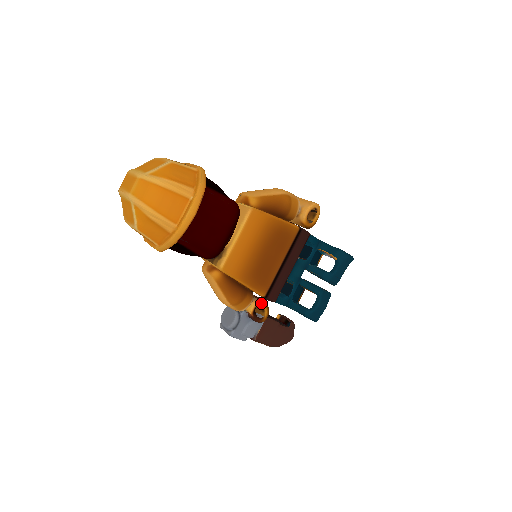
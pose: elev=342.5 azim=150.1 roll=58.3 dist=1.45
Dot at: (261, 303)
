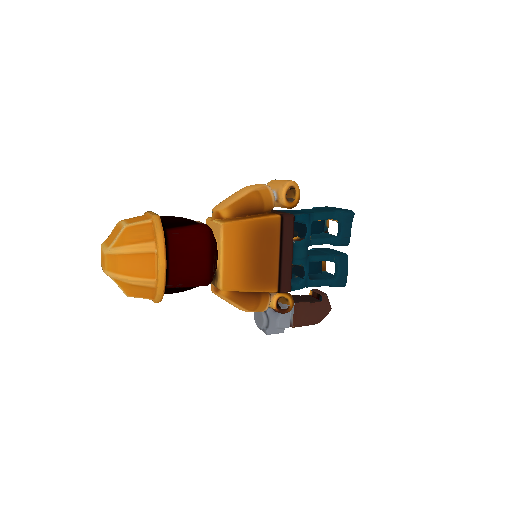
Dot at: (281, 295)
